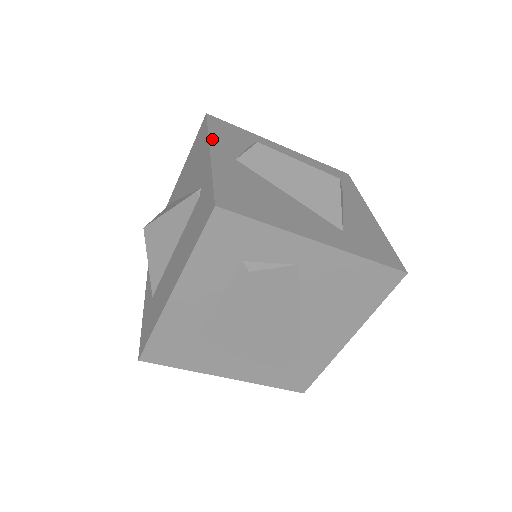
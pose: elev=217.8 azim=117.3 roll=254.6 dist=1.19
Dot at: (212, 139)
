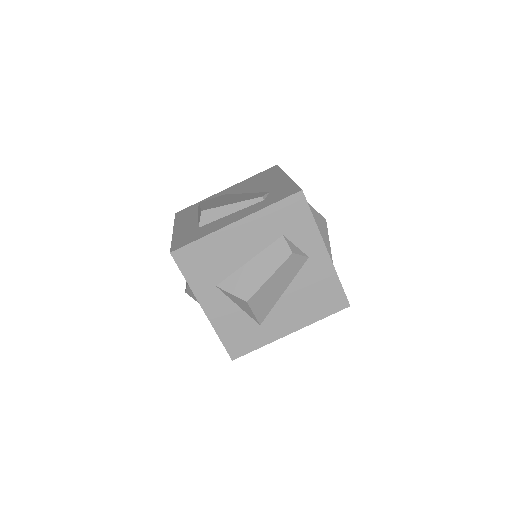
Dot at: occluded
